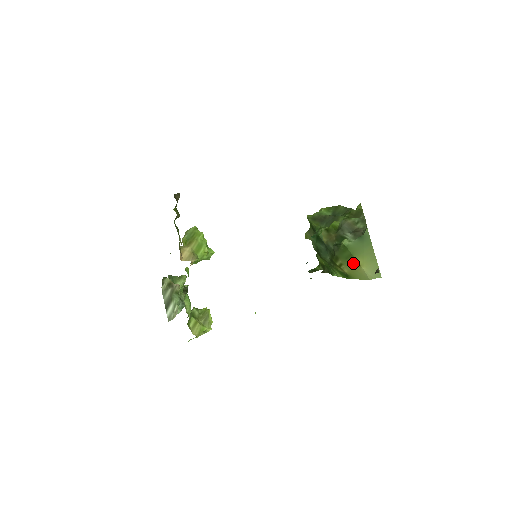
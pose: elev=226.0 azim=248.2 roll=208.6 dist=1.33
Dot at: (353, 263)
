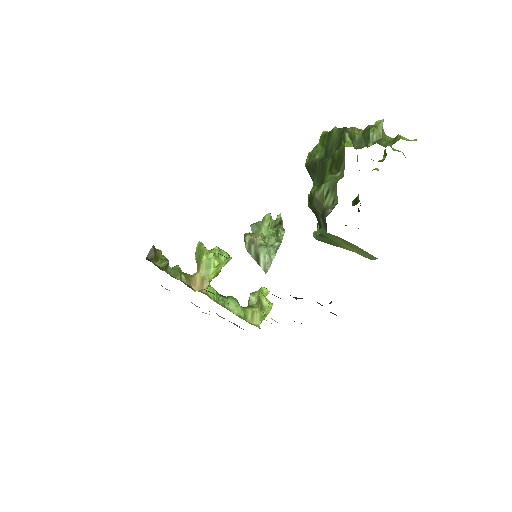
Dot at: occluded
